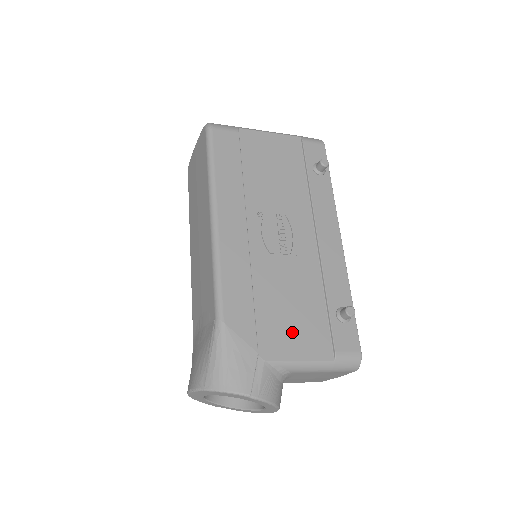
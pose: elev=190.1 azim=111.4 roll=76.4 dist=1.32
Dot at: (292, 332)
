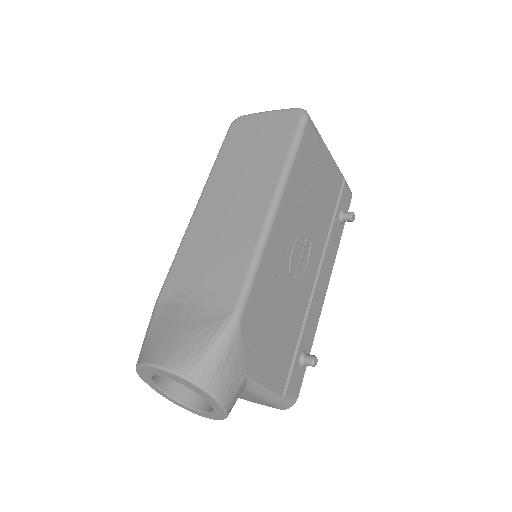
Dot at: (272, 357)
